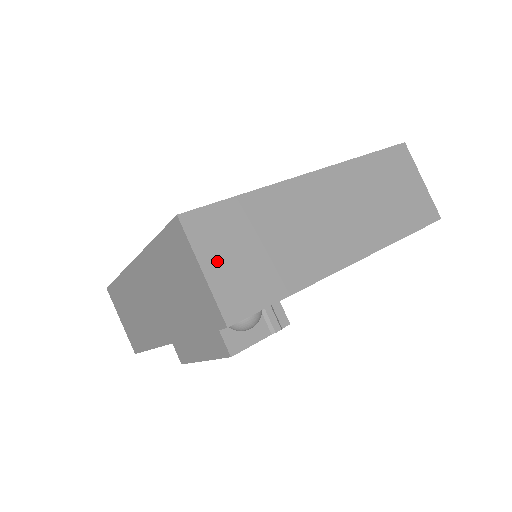
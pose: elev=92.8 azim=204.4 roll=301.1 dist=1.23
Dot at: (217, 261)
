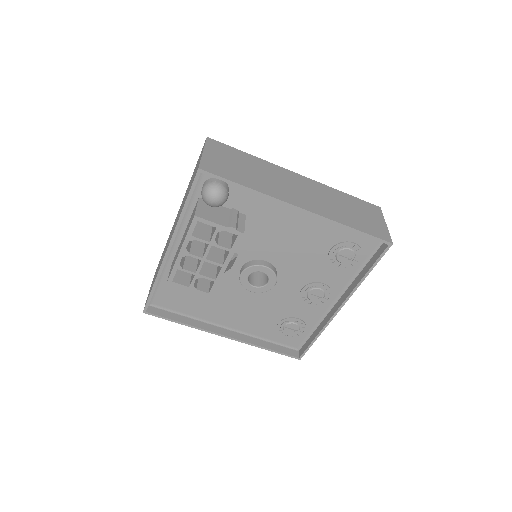
Dot at: (214, 155)
